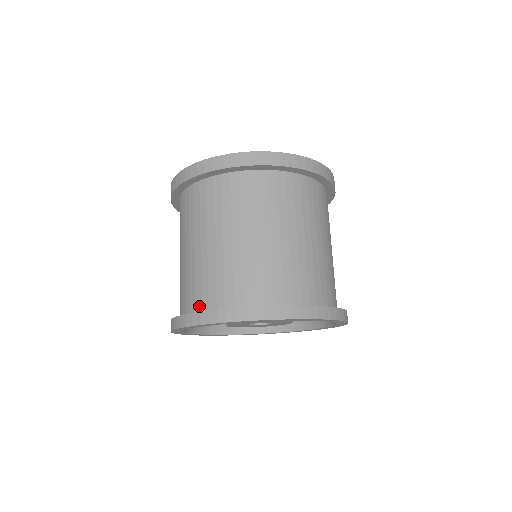
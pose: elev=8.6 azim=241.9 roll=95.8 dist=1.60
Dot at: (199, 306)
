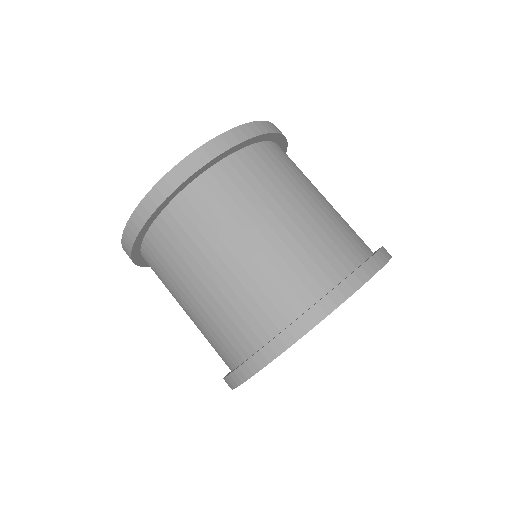
Dot at: (290, 312)
